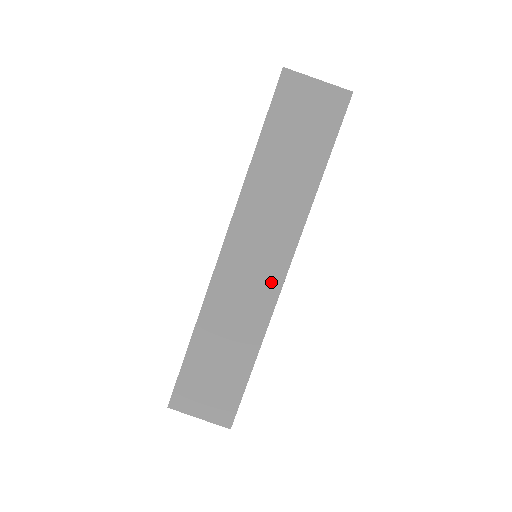
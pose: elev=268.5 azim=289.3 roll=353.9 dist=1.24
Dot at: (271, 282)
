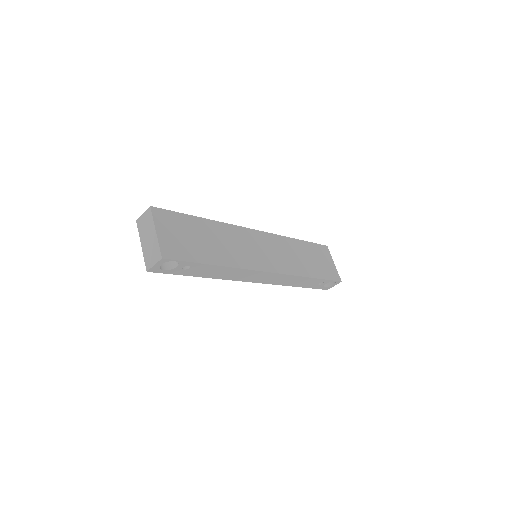
Dot at: (259, 263)
